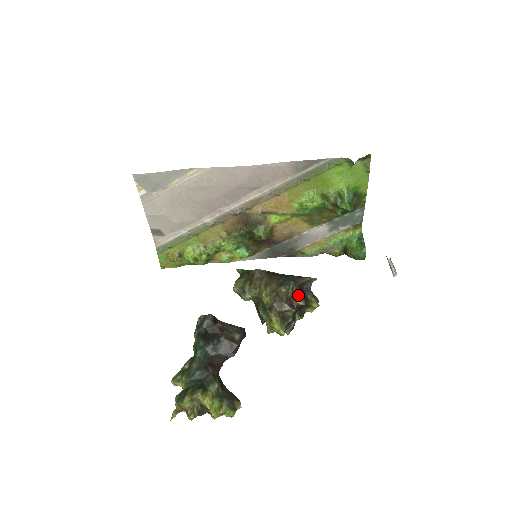
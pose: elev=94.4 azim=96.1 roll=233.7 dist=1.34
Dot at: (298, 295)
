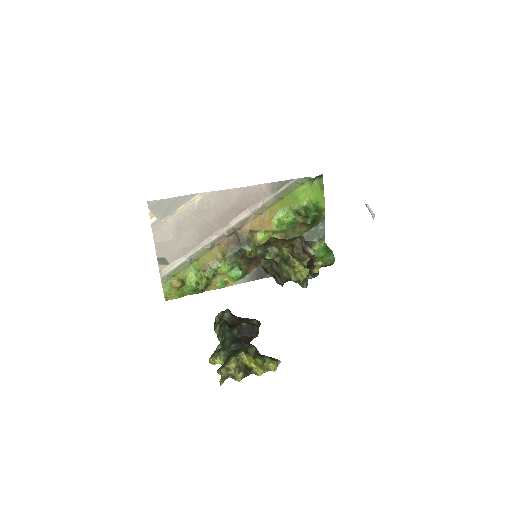
Dot at: (309, 246)
